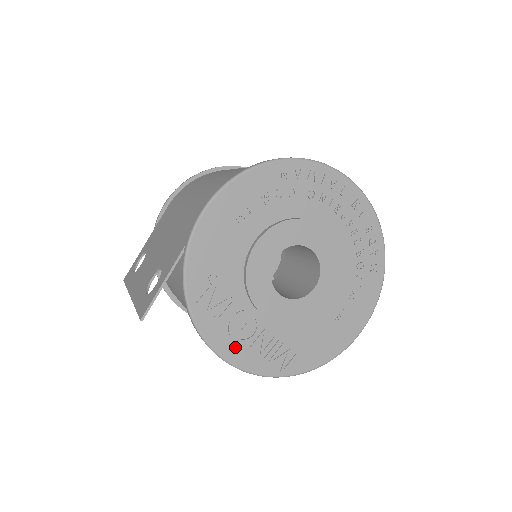
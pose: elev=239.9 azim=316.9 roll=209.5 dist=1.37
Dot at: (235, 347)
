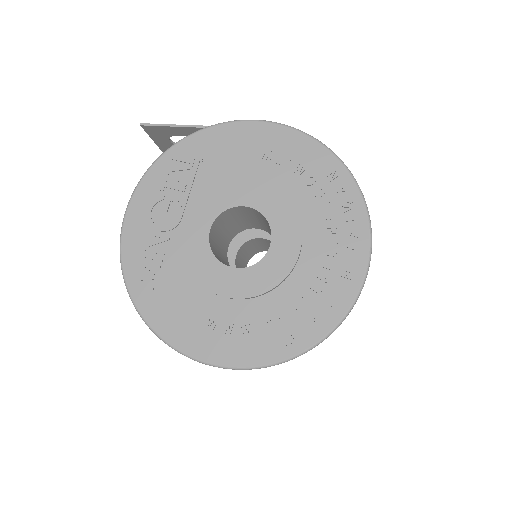
Dot at: (142, 215)
